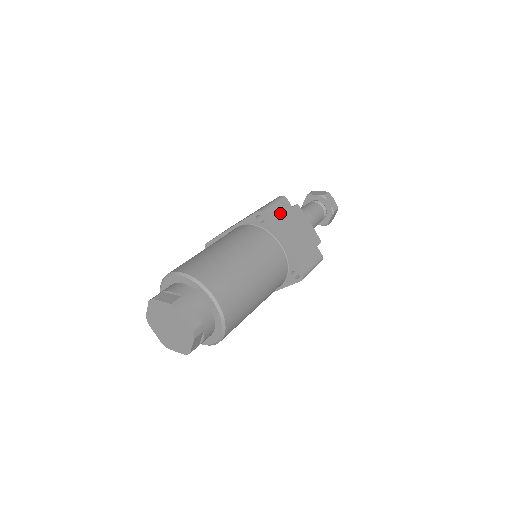
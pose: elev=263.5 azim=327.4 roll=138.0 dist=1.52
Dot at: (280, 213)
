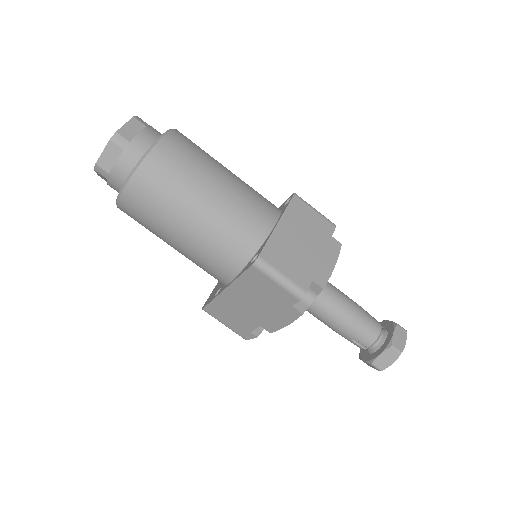
Dot at: (312, 217)
